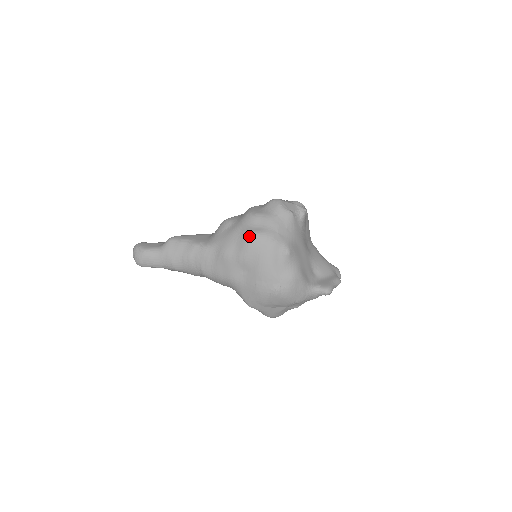
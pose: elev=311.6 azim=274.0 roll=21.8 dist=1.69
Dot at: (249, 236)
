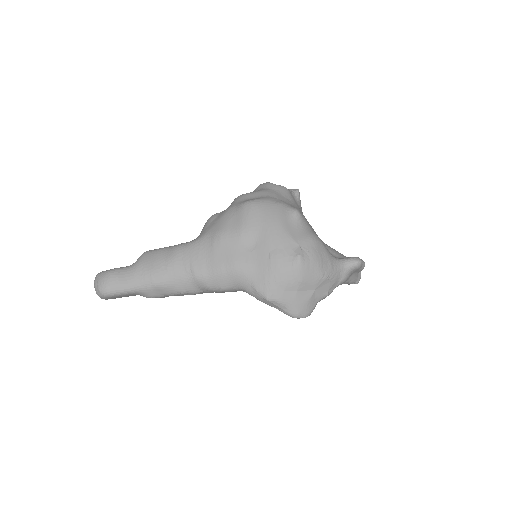
Dot at: (246, 204)
